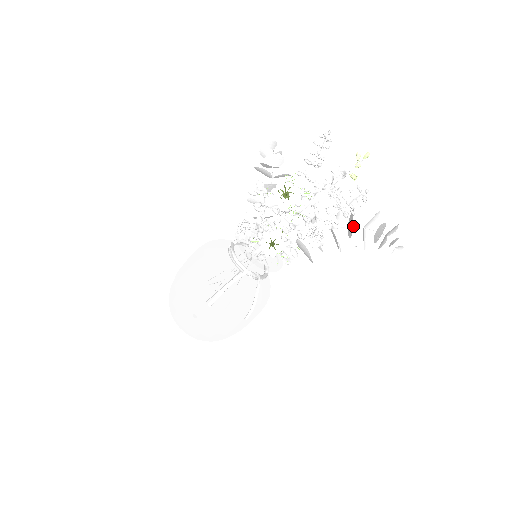
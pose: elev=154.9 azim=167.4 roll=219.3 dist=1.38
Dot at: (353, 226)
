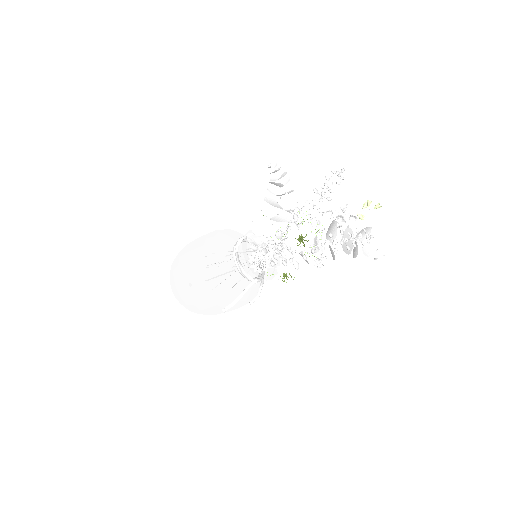
Dot at: occluded
